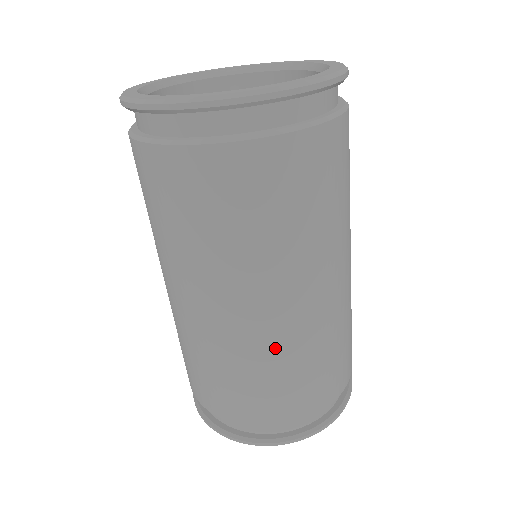
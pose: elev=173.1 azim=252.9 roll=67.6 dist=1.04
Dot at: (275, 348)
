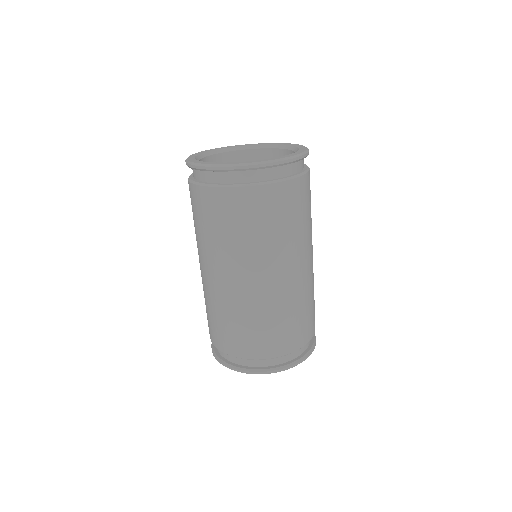
Dot at: (260, 305)
